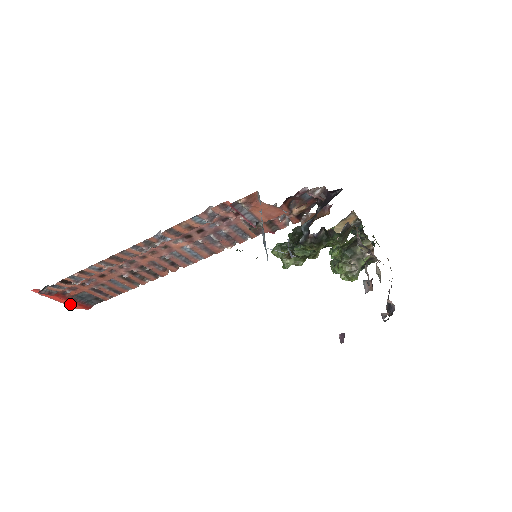
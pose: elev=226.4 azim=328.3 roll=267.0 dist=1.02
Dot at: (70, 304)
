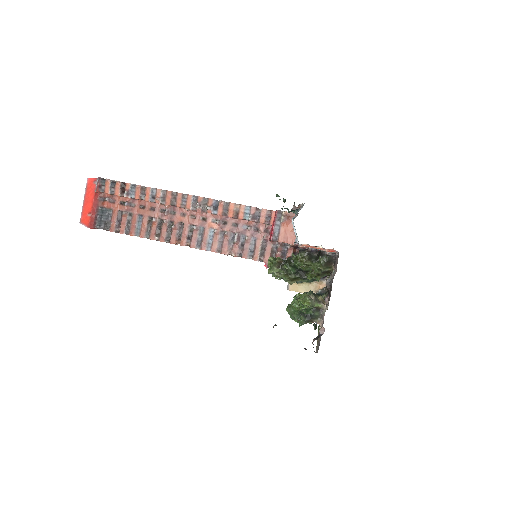
Dot at: (87, 212)
